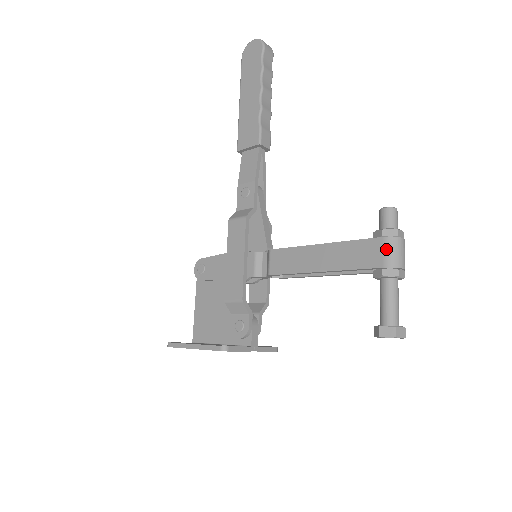
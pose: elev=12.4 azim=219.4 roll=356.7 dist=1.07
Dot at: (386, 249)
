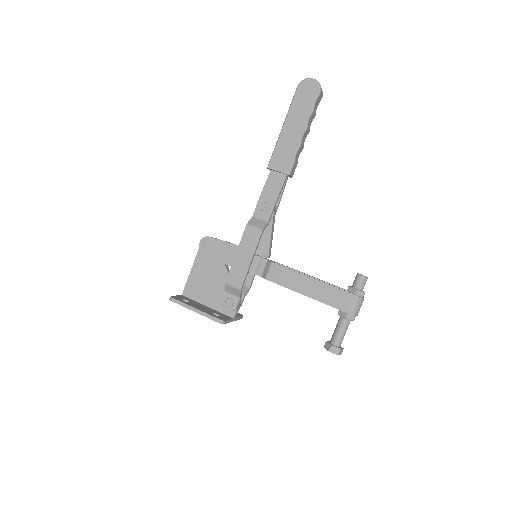
Dot at: (354, 303)
